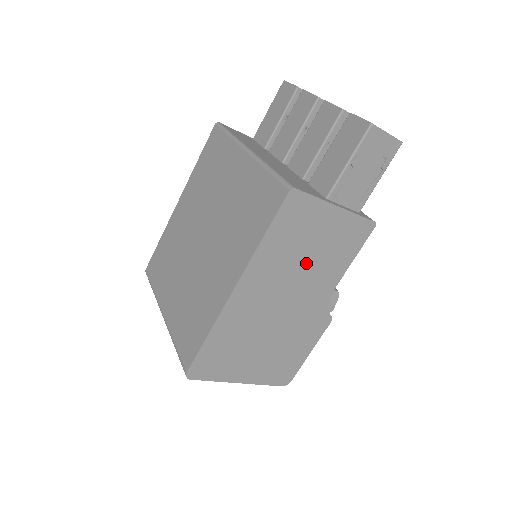
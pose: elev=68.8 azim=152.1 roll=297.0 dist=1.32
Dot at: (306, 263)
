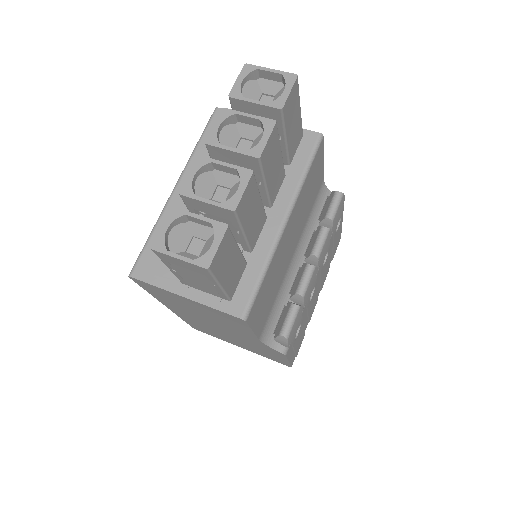
Dot at: (205, 316)
